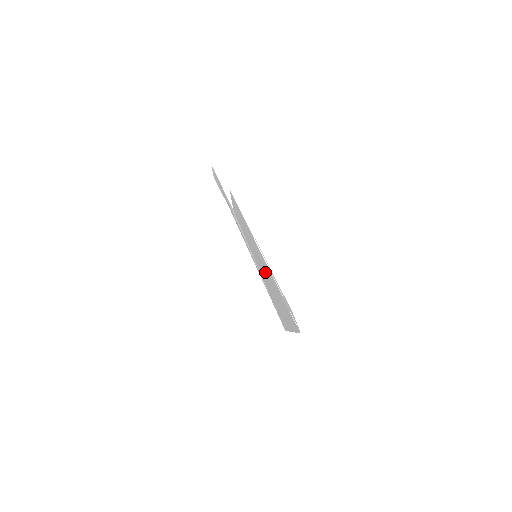
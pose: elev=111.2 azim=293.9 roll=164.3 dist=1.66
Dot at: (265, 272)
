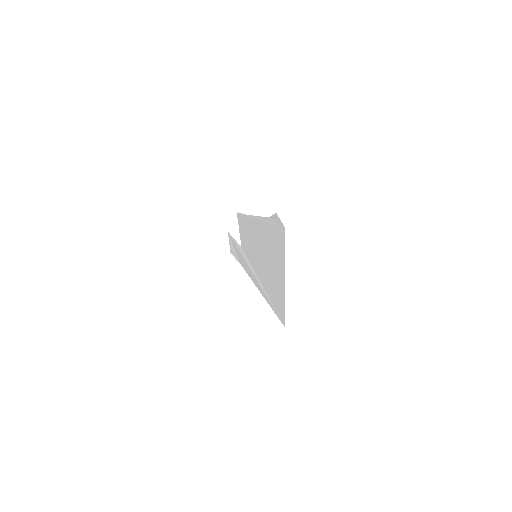
Dot at: (261, 251)
